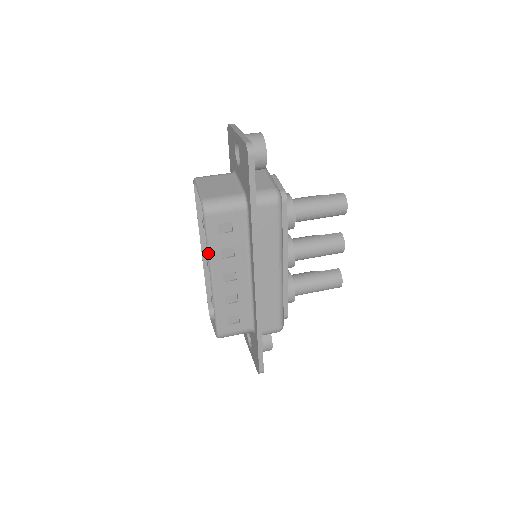
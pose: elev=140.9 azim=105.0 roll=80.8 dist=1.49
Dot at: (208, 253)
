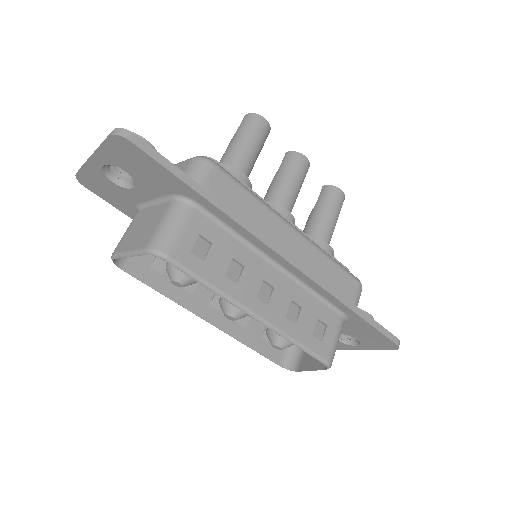
Dot at: (219, 294)
